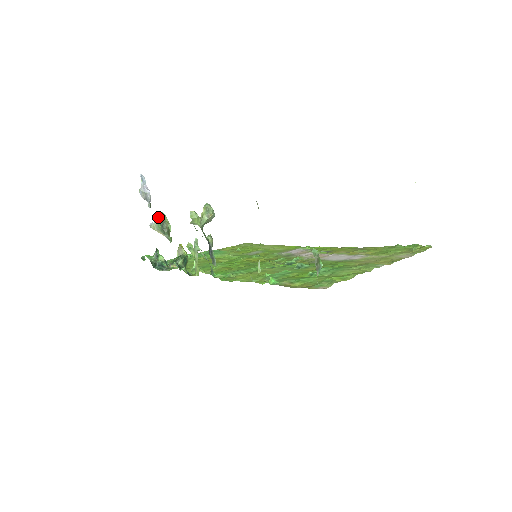
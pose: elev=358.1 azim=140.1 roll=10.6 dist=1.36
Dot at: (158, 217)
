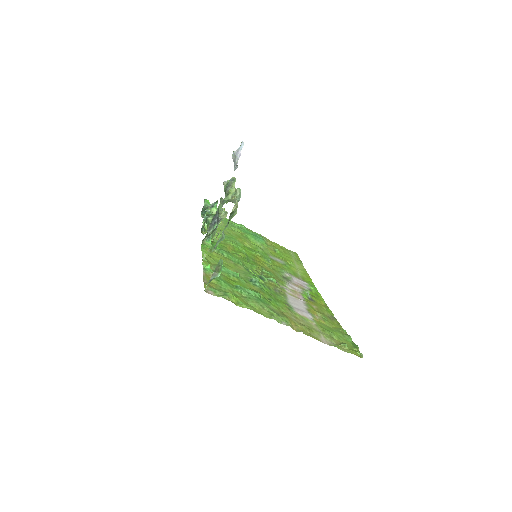
Dot at: (231, 179)
